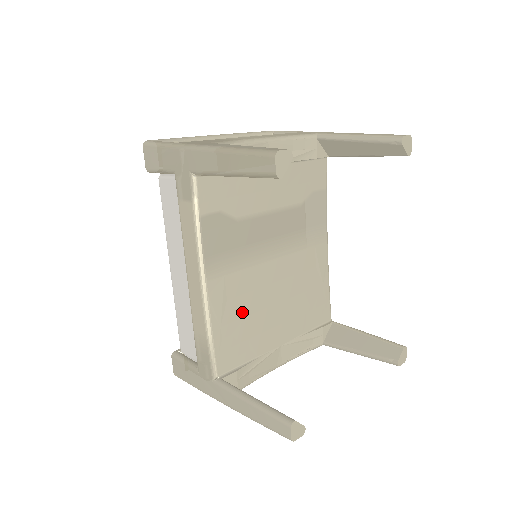
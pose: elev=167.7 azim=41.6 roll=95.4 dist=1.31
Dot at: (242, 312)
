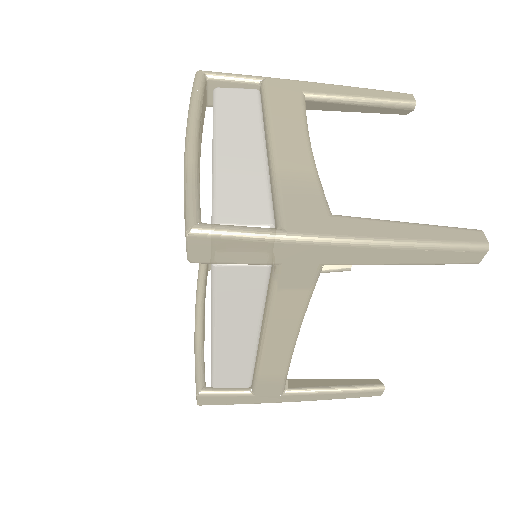
Dot at: occluded
